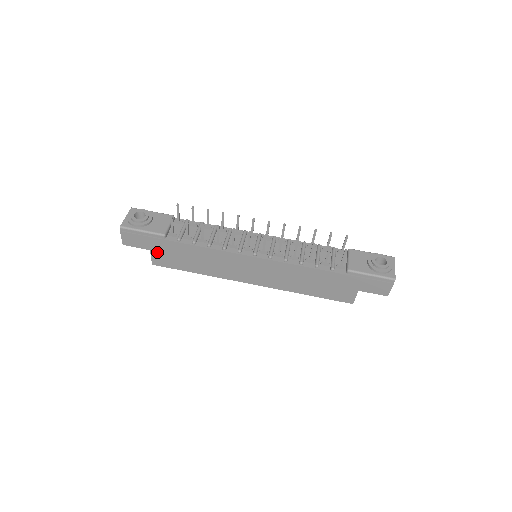
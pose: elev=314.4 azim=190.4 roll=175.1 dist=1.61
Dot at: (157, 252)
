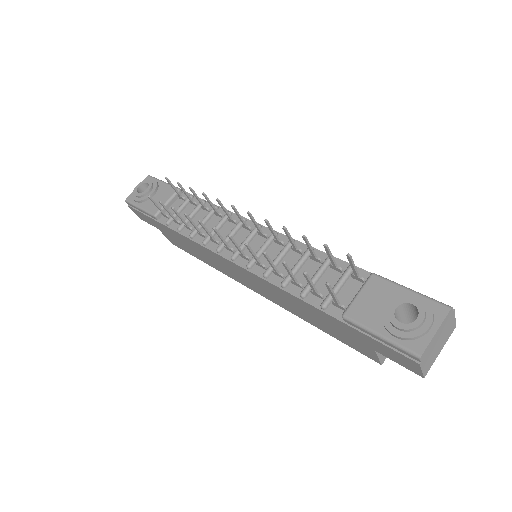
Dot at: (164, 232)
